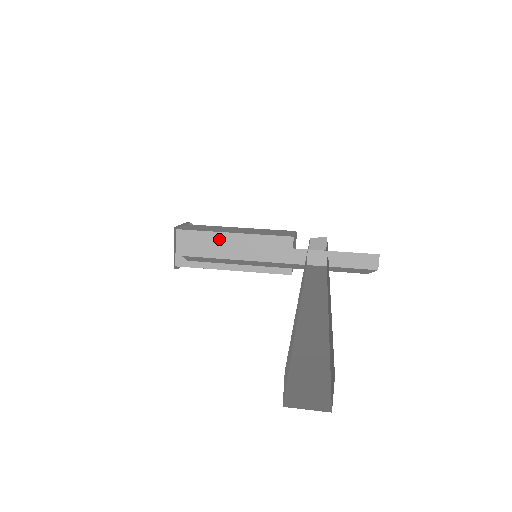
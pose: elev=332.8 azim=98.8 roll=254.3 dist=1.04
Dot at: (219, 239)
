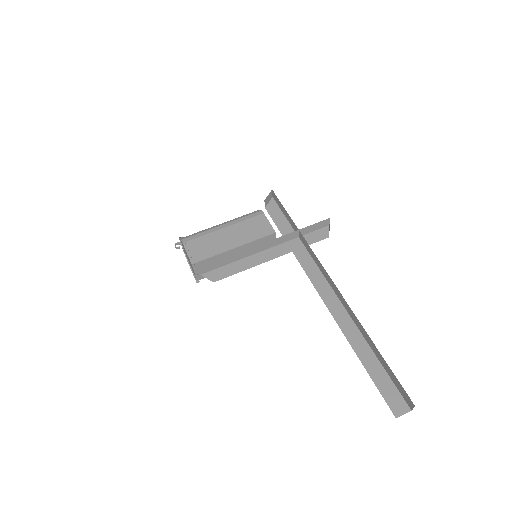
Dot at: (225, 255)
